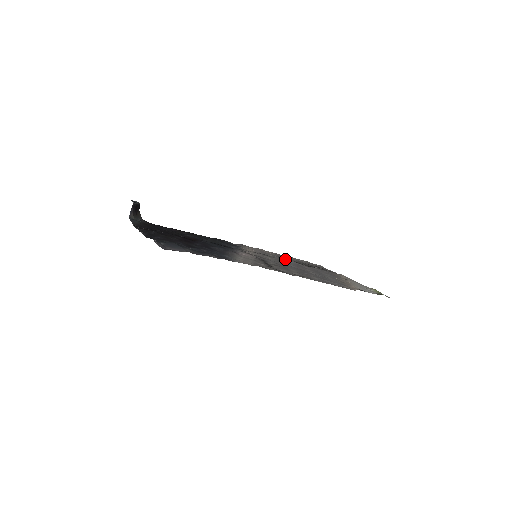
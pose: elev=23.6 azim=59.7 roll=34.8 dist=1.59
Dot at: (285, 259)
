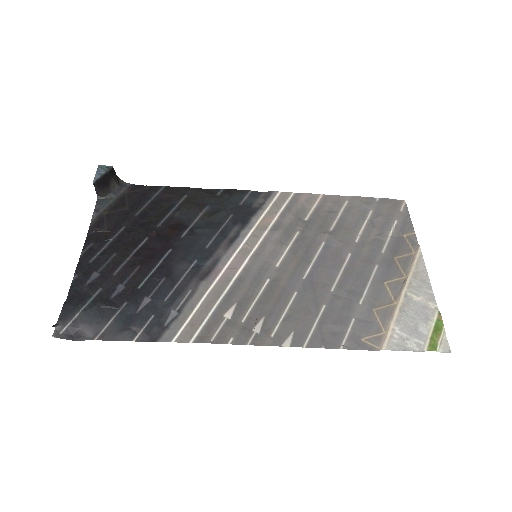
Dot at: (320, 234)
